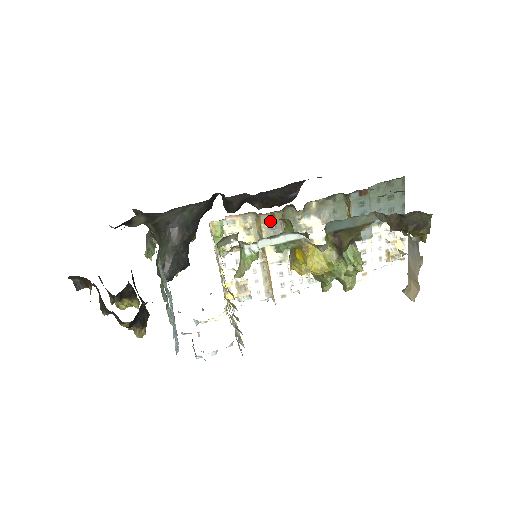
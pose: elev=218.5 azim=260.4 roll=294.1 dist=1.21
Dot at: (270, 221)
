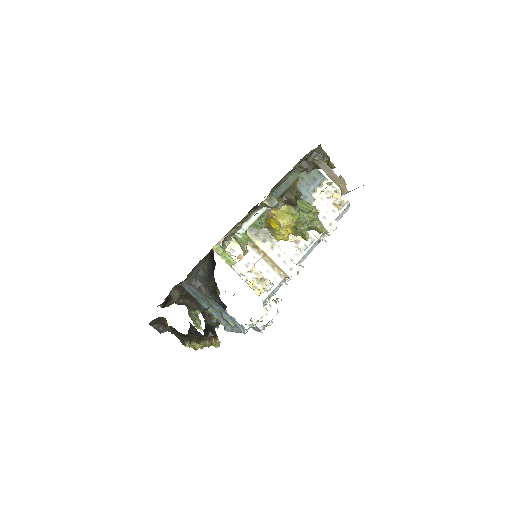
Dot at: occluded
